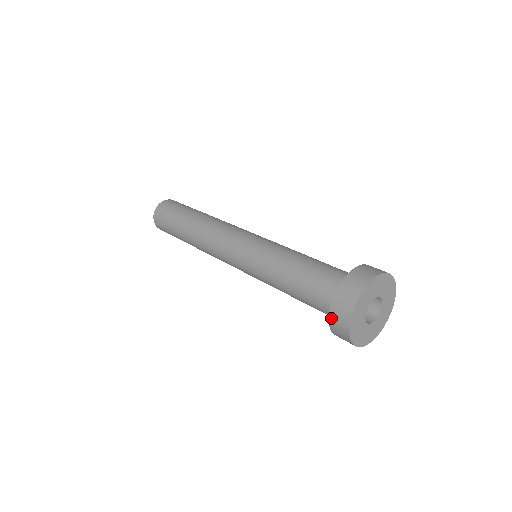
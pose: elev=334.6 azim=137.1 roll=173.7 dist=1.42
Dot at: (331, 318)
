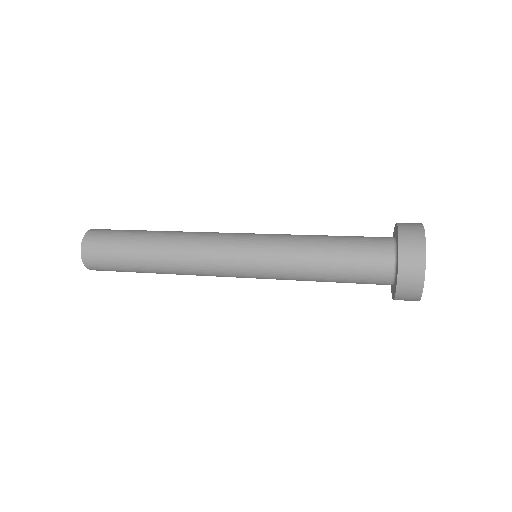
Dot at: (400, 279)
